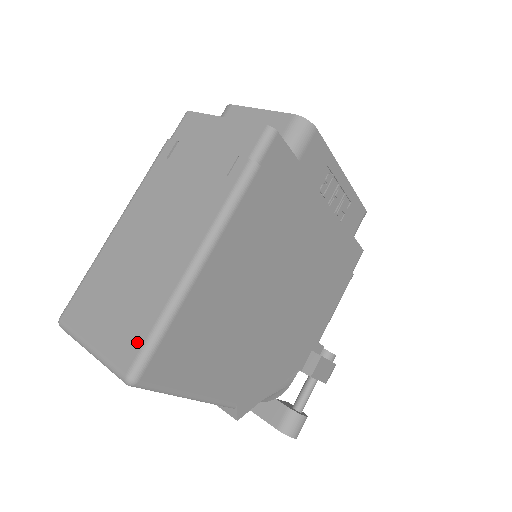
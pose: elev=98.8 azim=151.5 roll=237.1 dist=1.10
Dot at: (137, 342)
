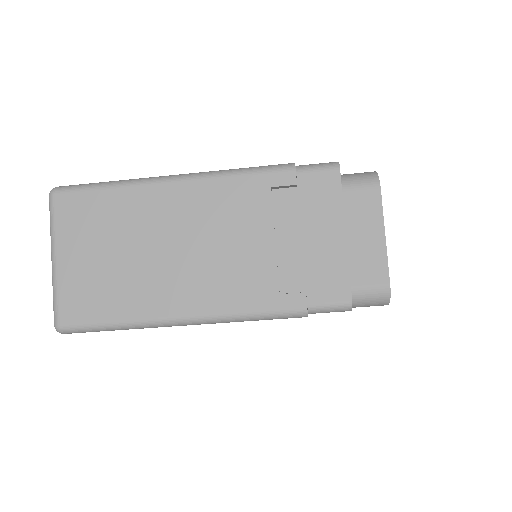
Dot at: (88, 315)
